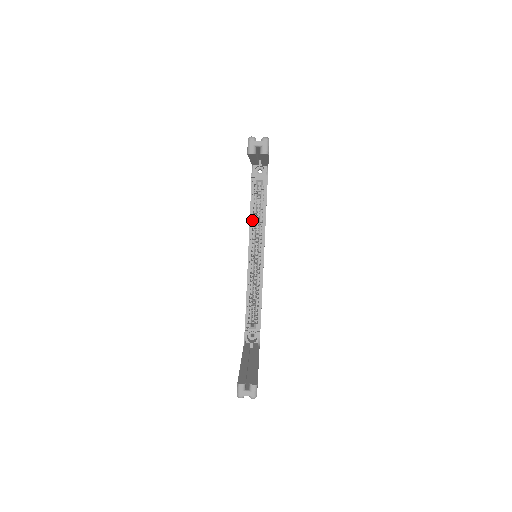
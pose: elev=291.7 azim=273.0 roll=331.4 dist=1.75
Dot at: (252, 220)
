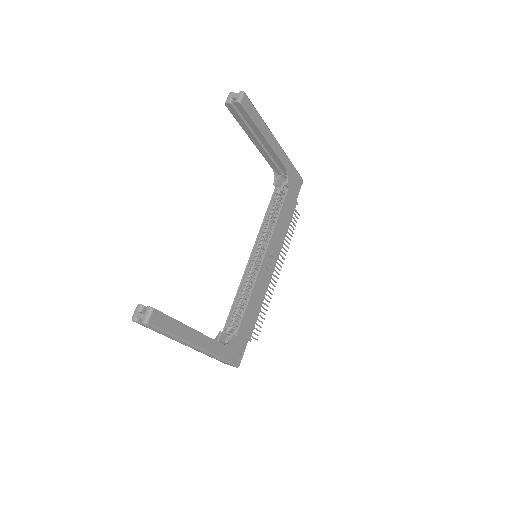
Dot at: (265, 224)
